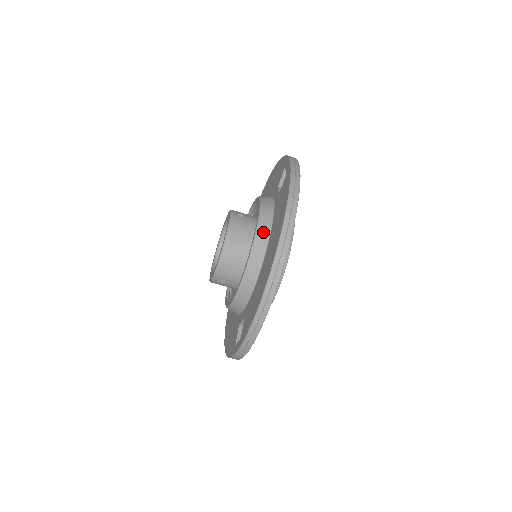
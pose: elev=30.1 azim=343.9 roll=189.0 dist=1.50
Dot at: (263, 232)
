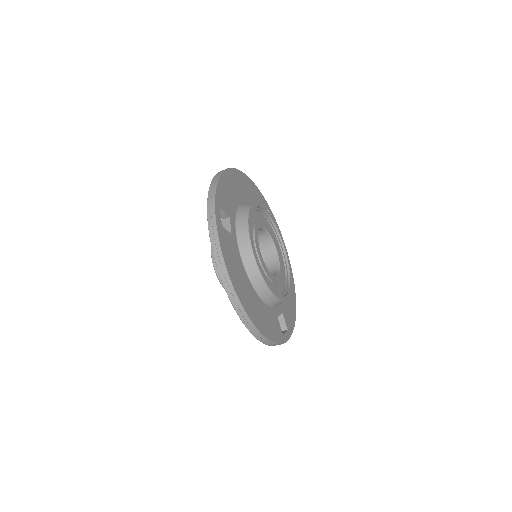
Dot at: occluded
